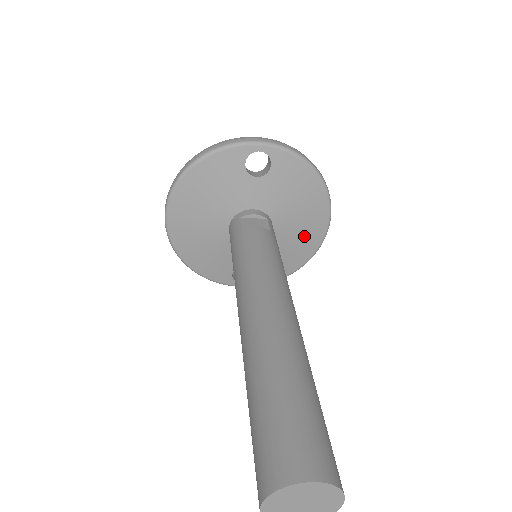
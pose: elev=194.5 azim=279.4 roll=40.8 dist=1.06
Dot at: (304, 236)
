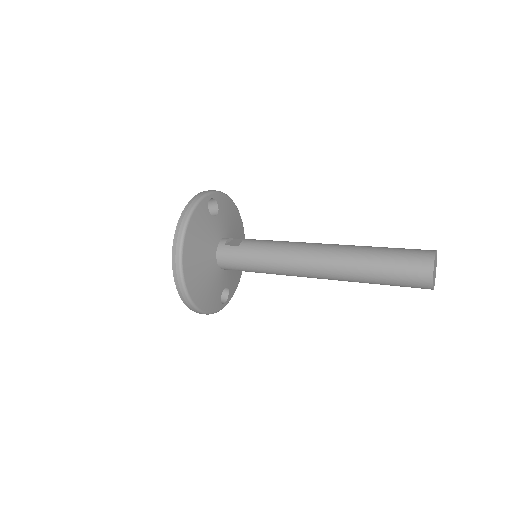
Dot at: occluded
